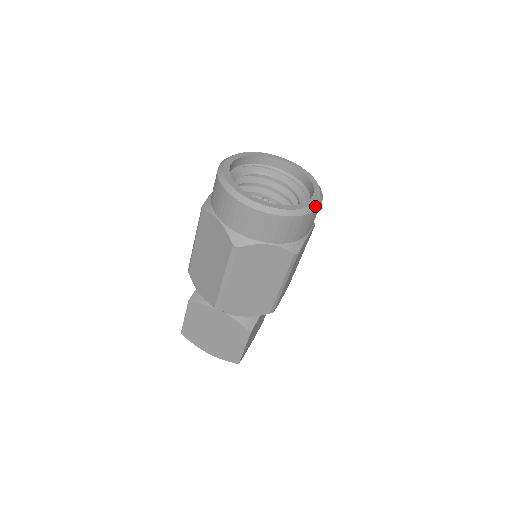
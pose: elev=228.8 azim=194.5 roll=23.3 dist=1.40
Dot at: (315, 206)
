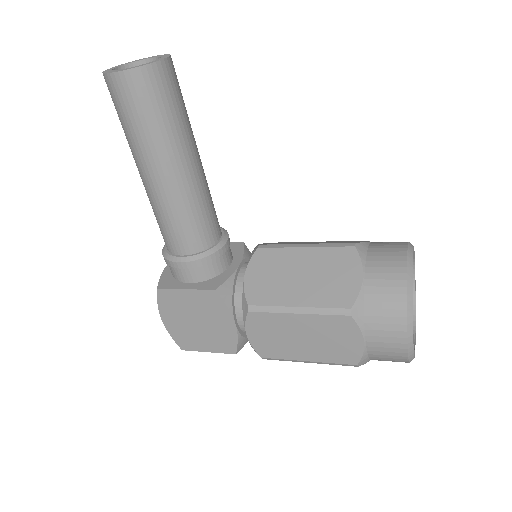
Dot at: occluded
